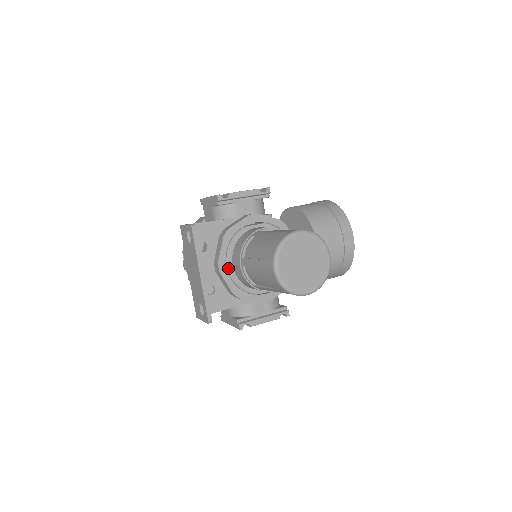
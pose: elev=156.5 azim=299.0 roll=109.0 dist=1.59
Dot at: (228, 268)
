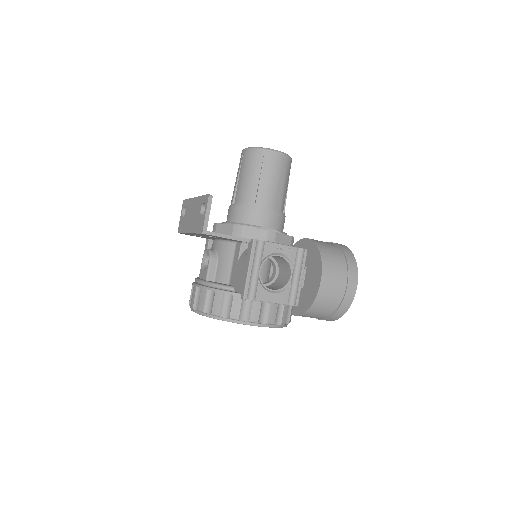
Dot at: (224, 223)
